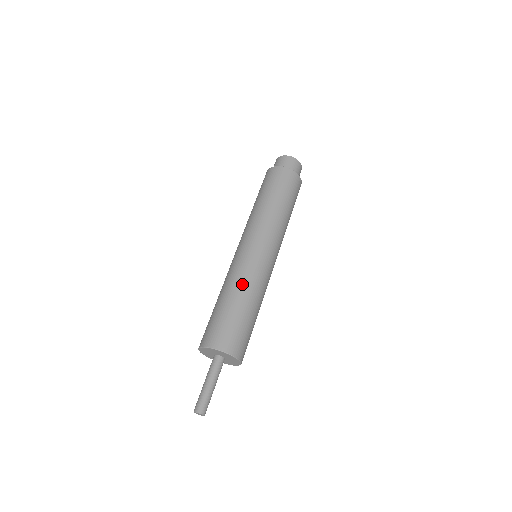
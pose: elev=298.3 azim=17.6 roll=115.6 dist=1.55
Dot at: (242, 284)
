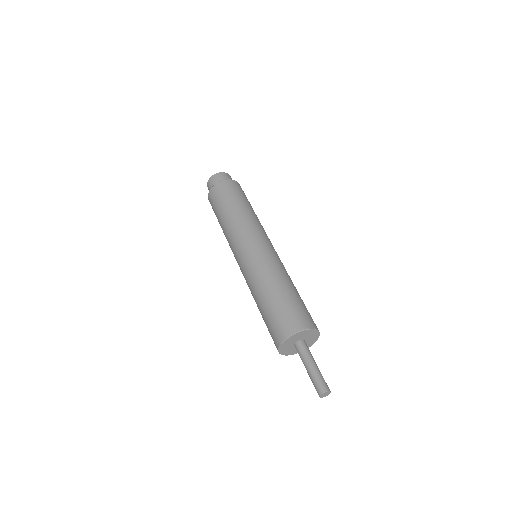
Dot at: (278, 273)
